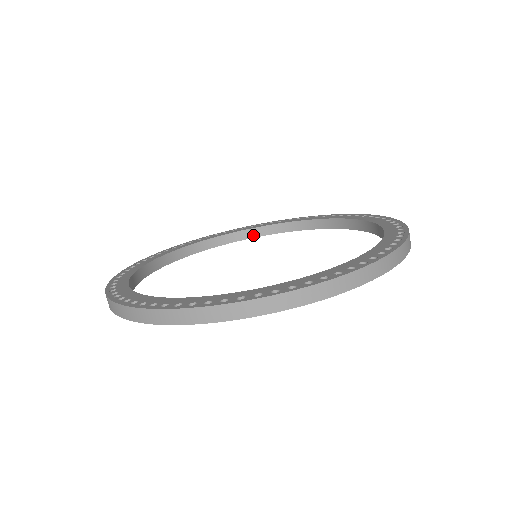
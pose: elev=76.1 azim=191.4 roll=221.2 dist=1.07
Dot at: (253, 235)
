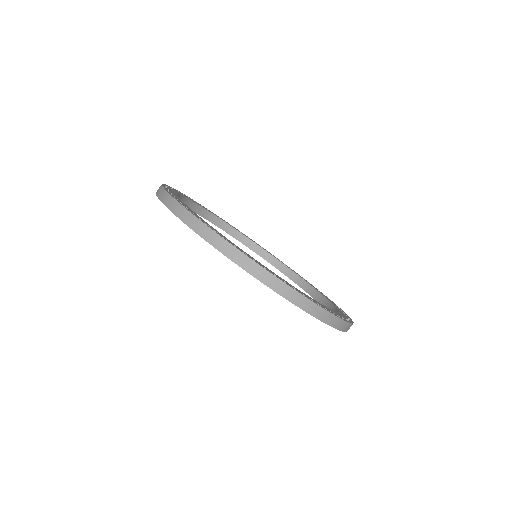
Dot at: (194, 209)
